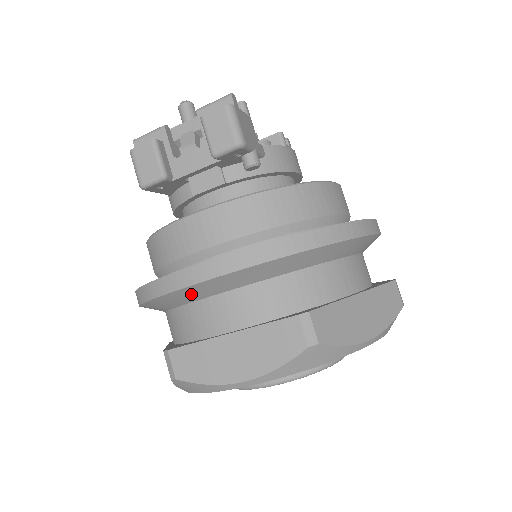
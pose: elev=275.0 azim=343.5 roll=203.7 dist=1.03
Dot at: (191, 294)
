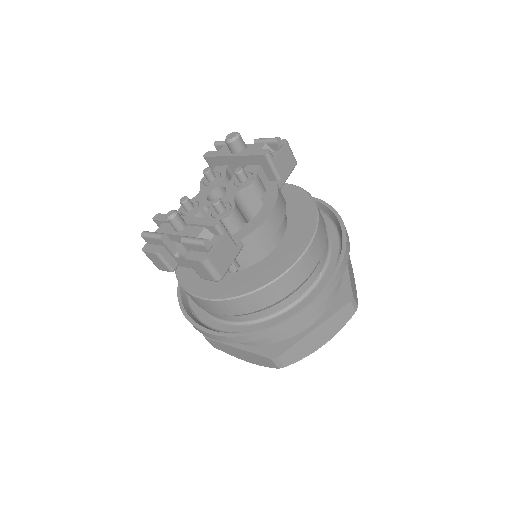
Dot at: occluded
